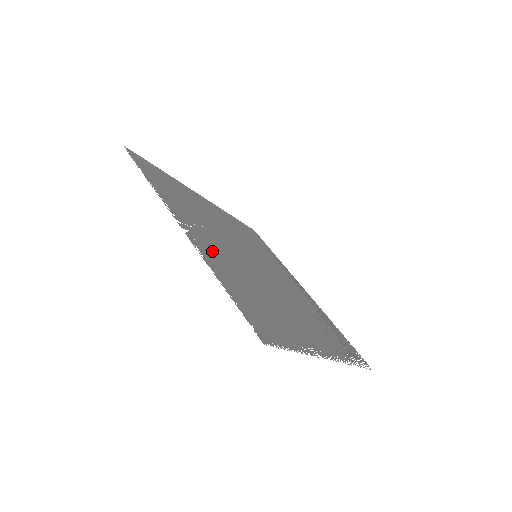
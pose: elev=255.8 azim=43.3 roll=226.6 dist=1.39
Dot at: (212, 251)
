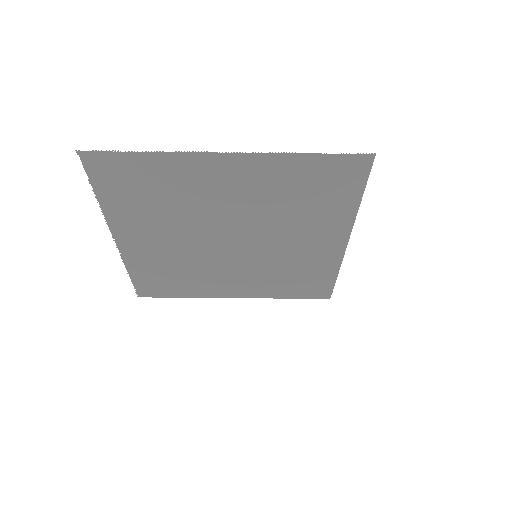
Dot at: (138, 229)
